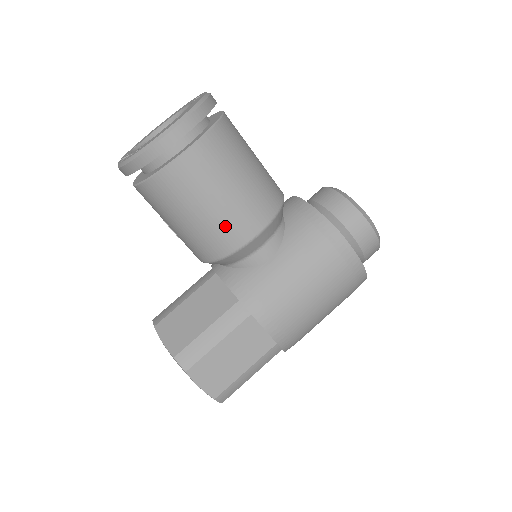
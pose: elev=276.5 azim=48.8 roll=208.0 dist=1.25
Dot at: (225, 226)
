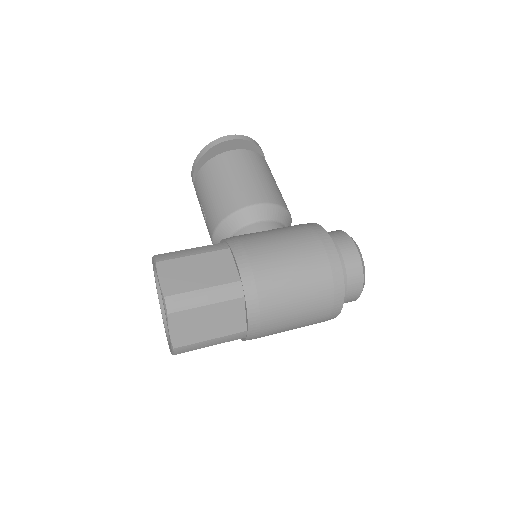
Dot at: (238, 192)
